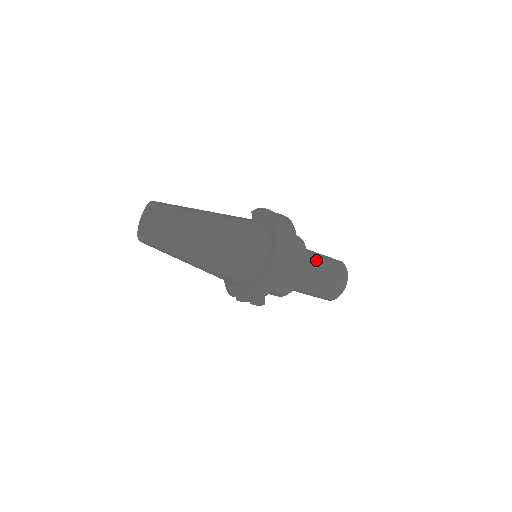
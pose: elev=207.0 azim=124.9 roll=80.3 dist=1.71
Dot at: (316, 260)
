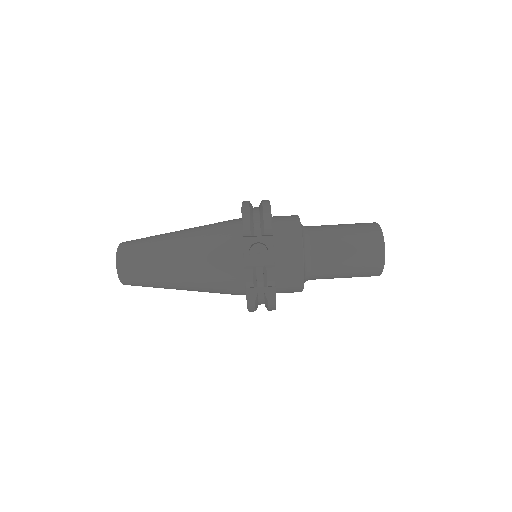
Dot at: occluded
